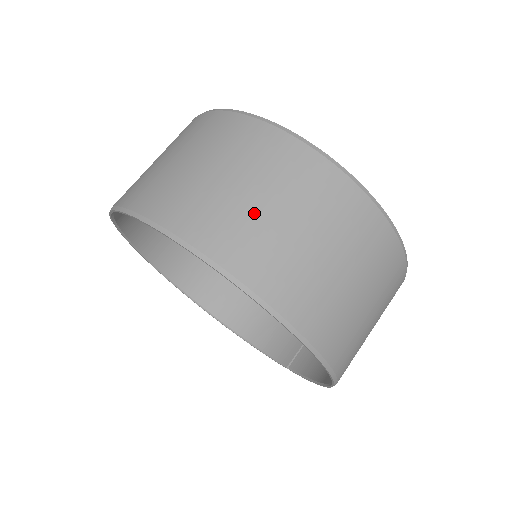
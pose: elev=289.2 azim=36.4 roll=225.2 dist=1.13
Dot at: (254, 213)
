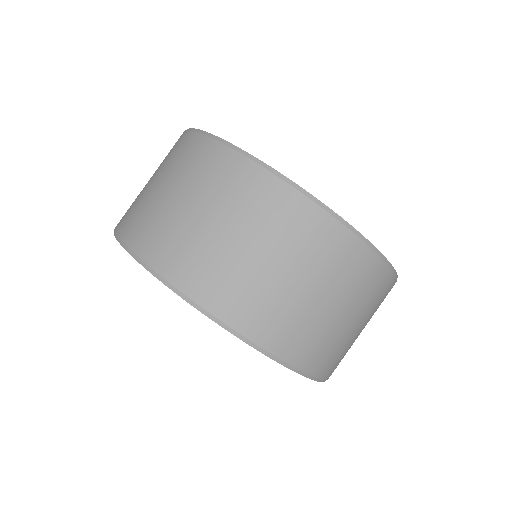
Dot at: (157, 201)
